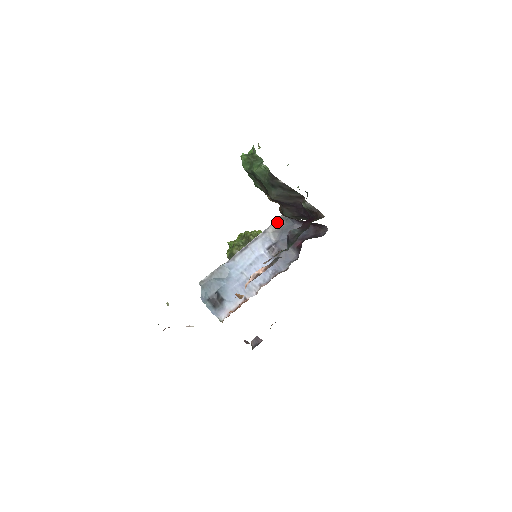
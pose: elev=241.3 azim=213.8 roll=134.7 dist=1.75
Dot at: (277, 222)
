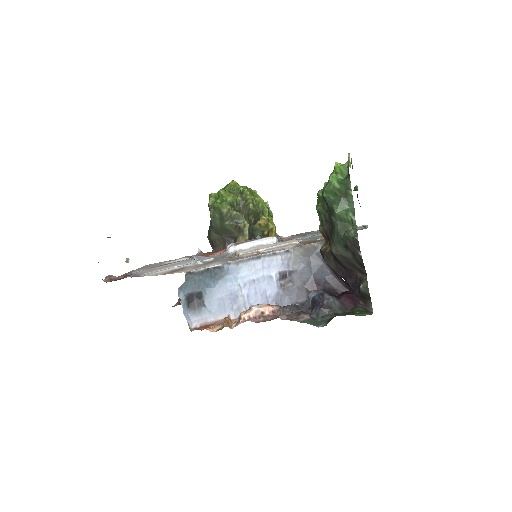
Dot at: (307, 248)
